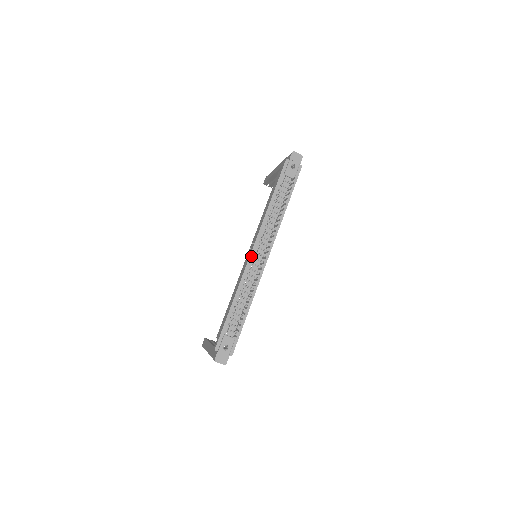
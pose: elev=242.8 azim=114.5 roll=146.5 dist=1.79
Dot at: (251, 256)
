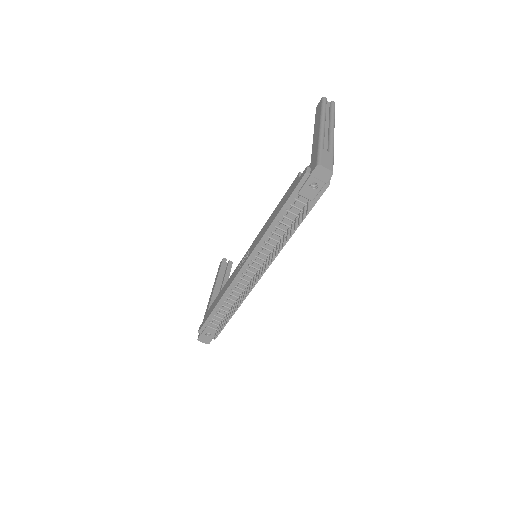
Dot at: (241, 271)
